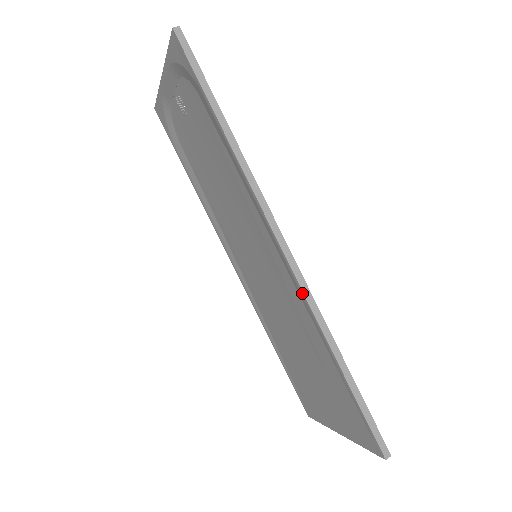
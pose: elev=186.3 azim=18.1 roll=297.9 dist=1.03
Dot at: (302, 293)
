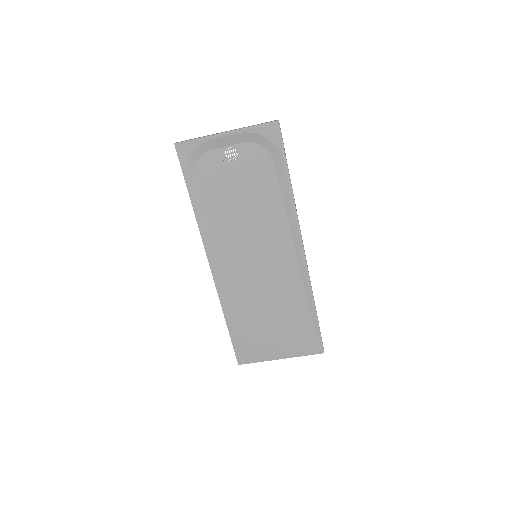
Dot at: (307, 272)
